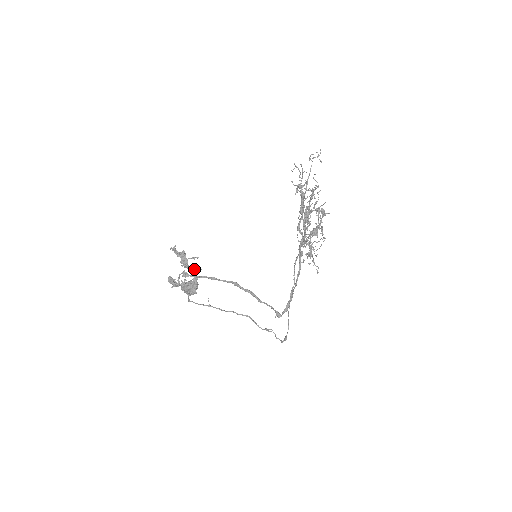
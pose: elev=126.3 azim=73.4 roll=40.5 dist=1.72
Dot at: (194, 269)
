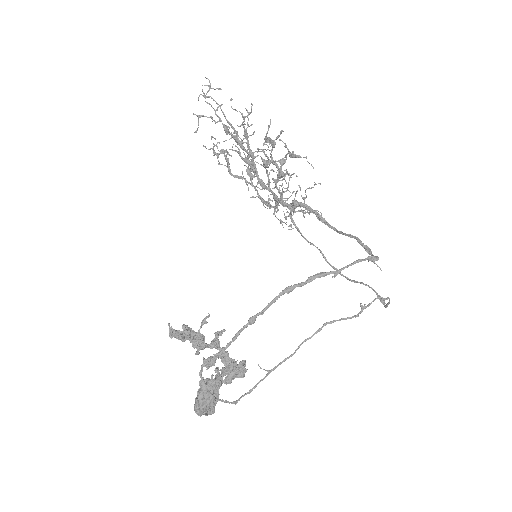
Dot at: (216, 338)
